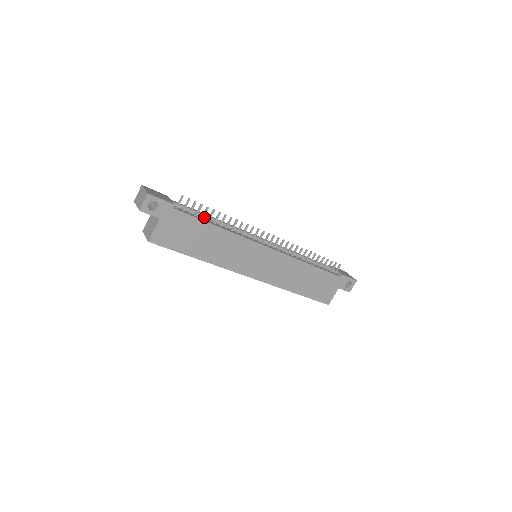
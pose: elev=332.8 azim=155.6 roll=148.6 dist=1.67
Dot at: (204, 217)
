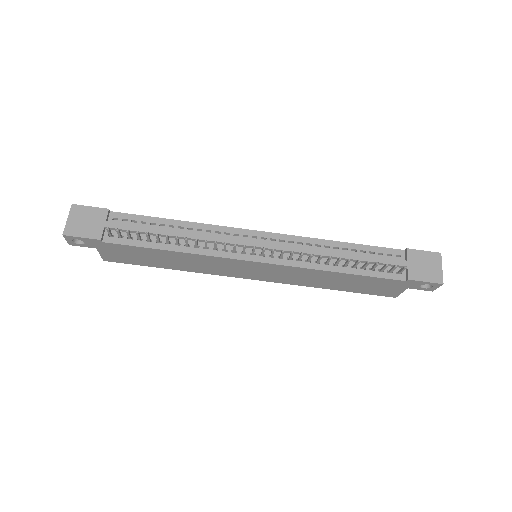
Dot at: (155, 235)
